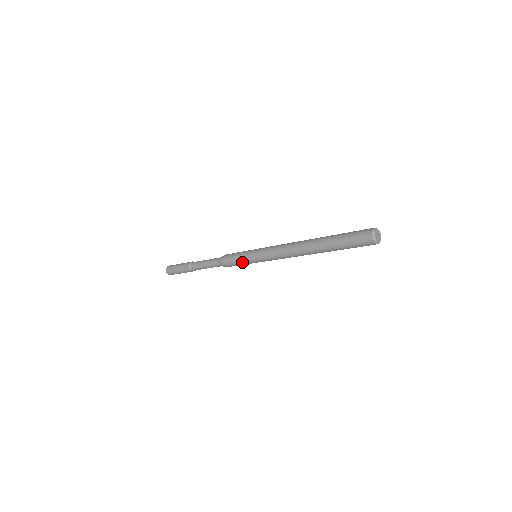
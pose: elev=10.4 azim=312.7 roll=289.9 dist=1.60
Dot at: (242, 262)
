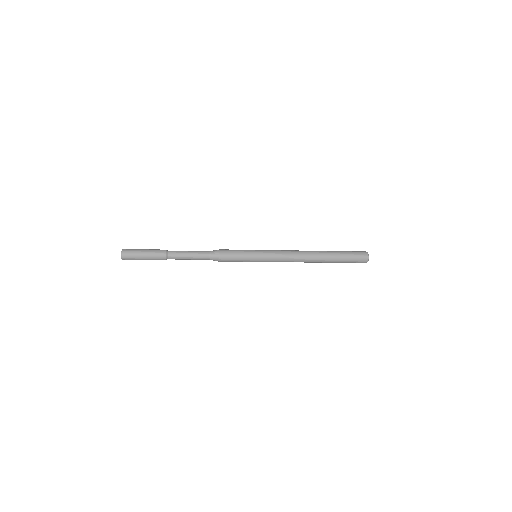
Dot at: (243, 259)
